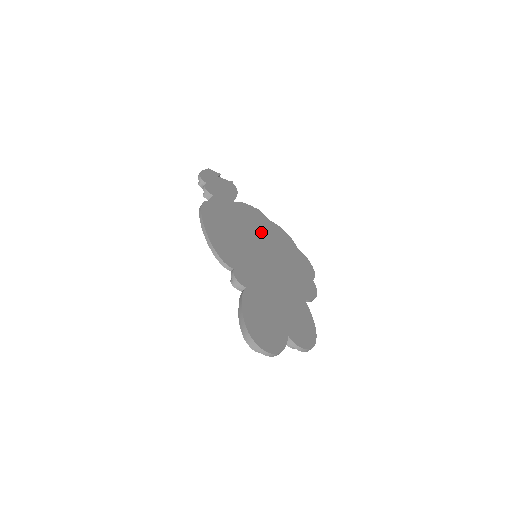
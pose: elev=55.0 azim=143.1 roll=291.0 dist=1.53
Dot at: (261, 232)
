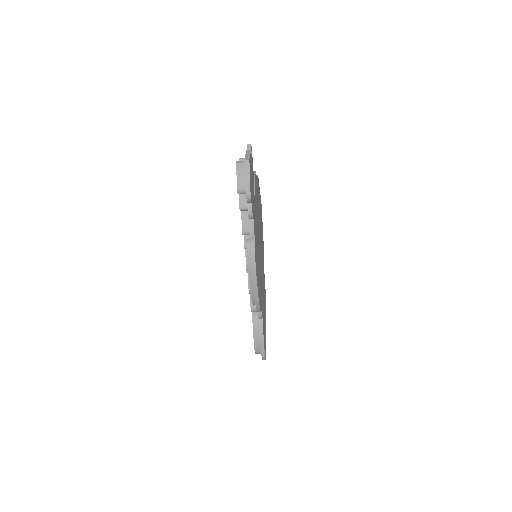
Dot at: (258, 216)
